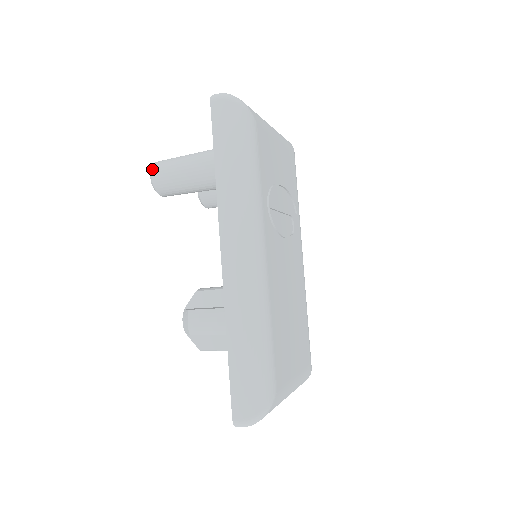
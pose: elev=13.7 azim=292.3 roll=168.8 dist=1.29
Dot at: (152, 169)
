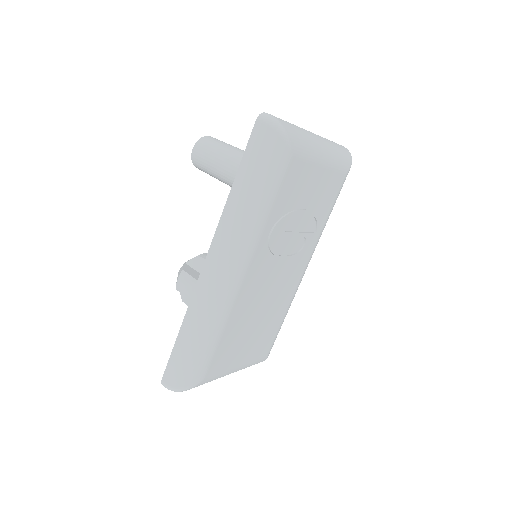
Dot at: (196, 143)
